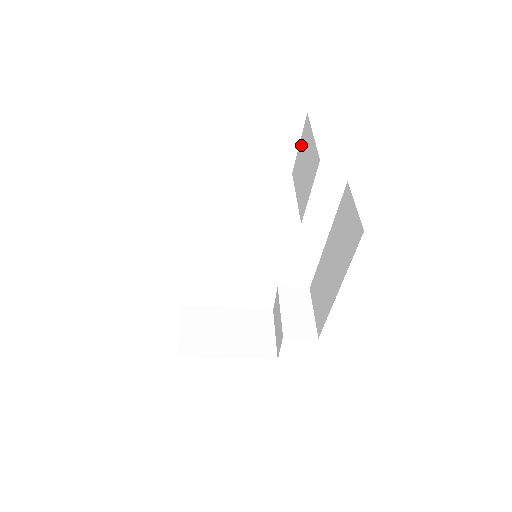
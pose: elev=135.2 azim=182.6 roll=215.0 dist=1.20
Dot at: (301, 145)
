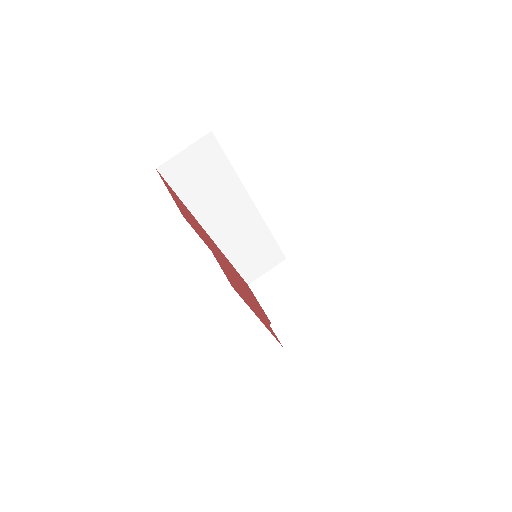
Dot at: occluded
